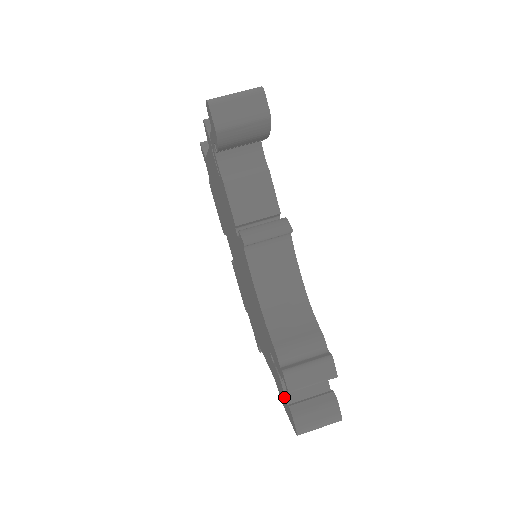
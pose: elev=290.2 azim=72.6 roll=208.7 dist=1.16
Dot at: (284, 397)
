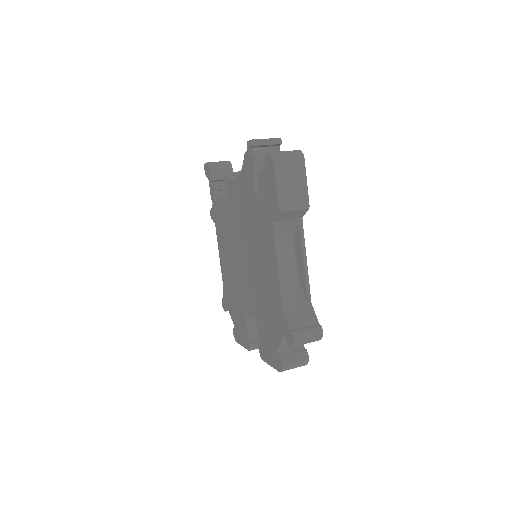
Dot at: (264, 176)
